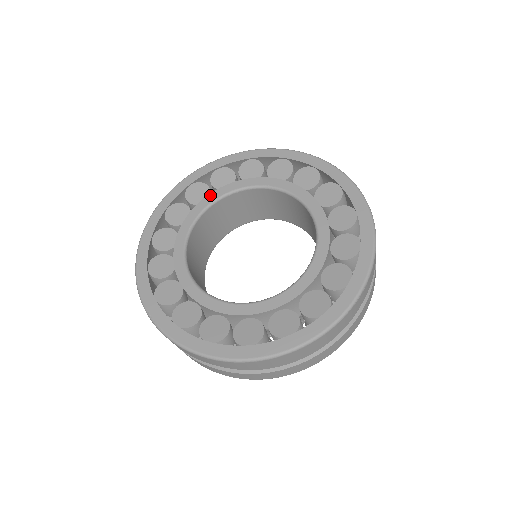
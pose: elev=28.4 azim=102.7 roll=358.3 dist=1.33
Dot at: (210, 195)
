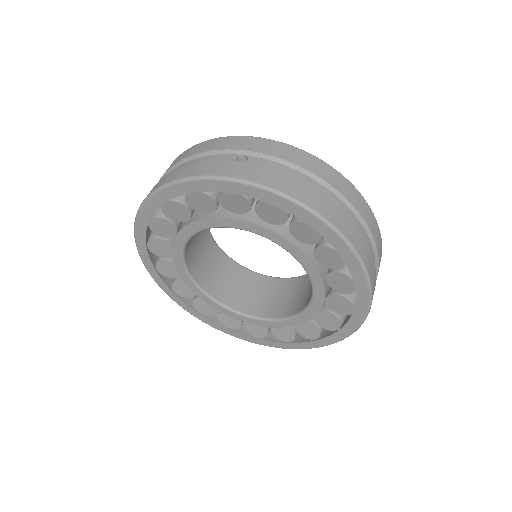
Dot at: (192, 225)
